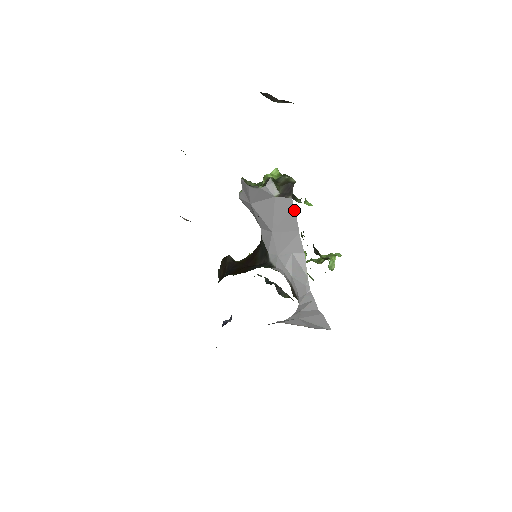
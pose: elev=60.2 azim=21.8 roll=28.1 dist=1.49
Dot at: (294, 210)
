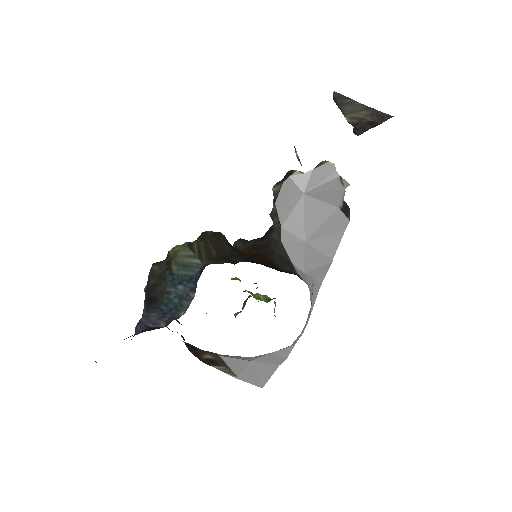
Dot at: (343, 234)
